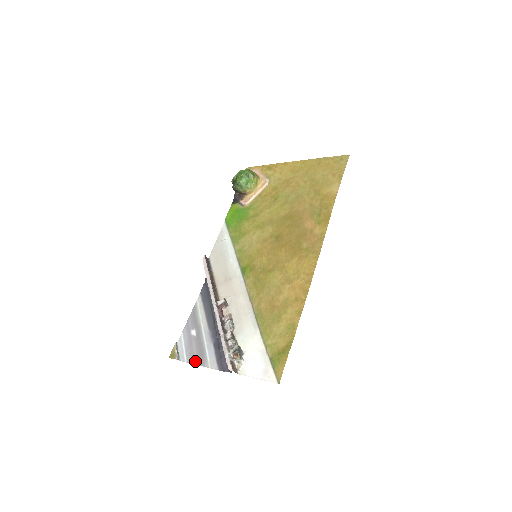
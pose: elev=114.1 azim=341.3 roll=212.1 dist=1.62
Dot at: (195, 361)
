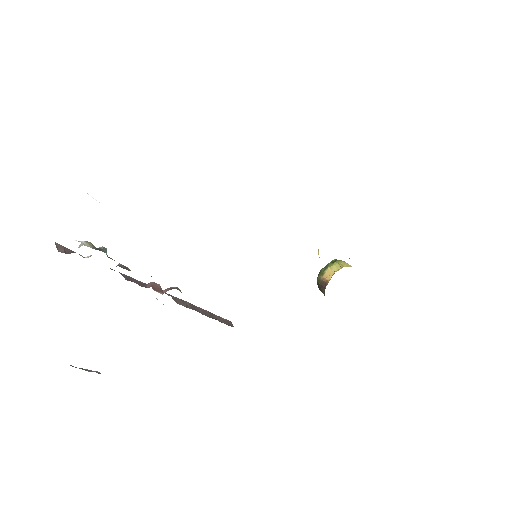
Dot at: occluded
